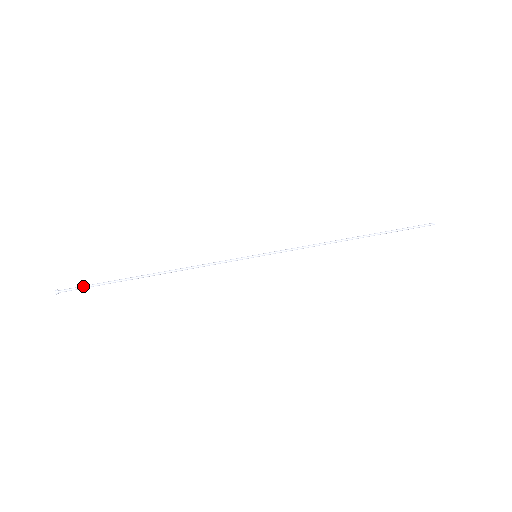
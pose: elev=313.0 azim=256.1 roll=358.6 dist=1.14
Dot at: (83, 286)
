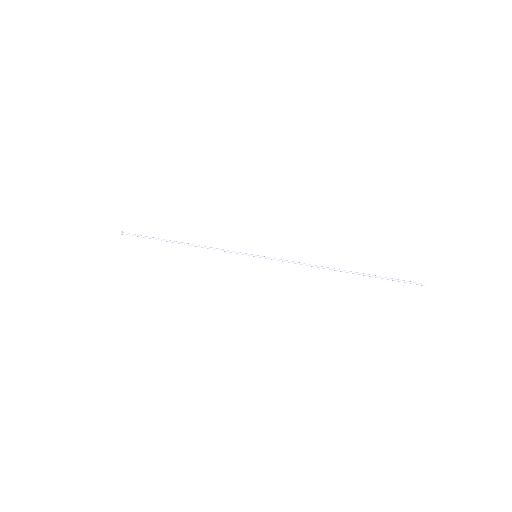
Dot at: (137, 235)
